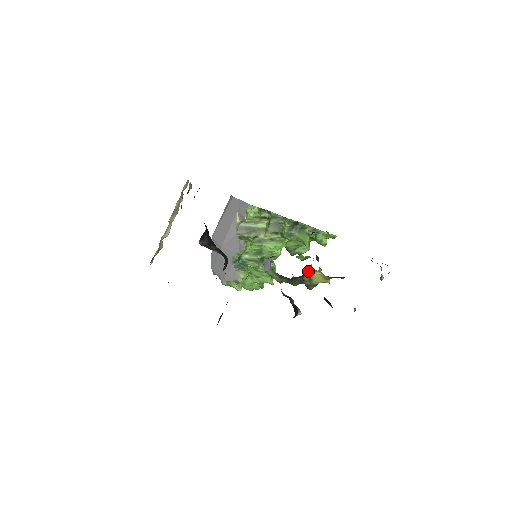
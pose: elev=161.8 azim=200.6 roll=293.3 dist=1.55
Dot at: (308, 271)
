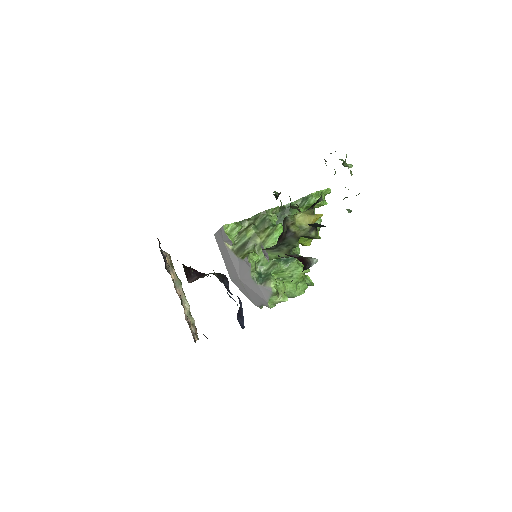
Dot at: (287, 221)
